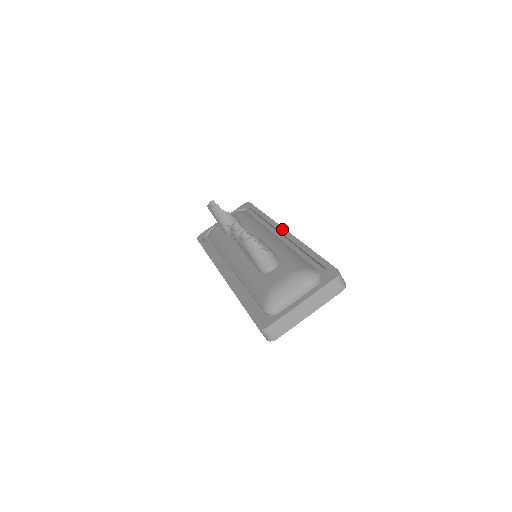
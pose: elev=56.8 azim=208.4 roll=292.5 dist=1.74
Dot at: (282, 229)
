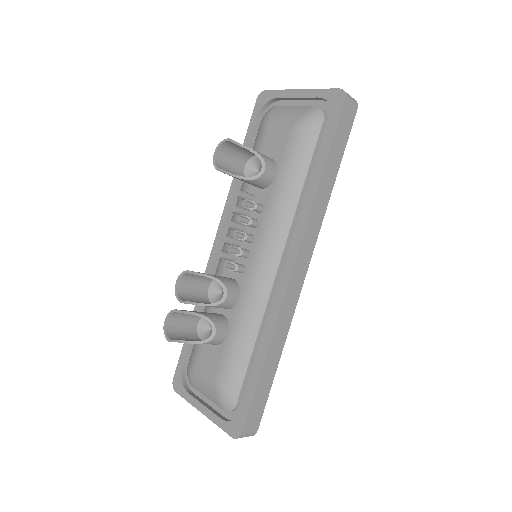
Dot at: (290, 266)
